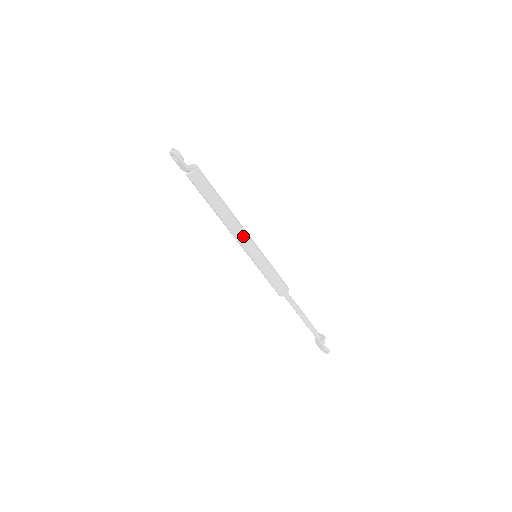
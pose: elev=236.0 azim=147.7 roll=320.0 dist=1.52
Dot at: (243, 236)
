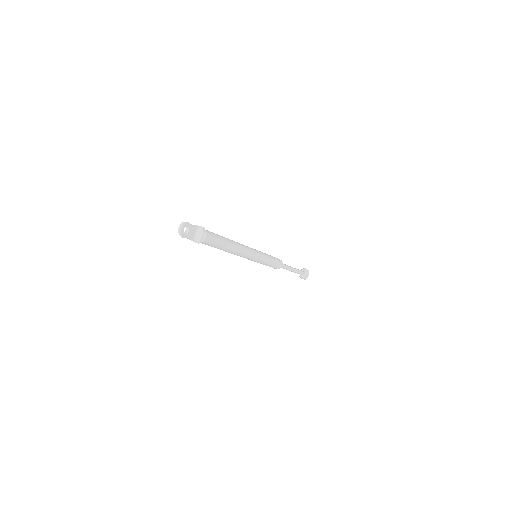
Dot at: occluded
